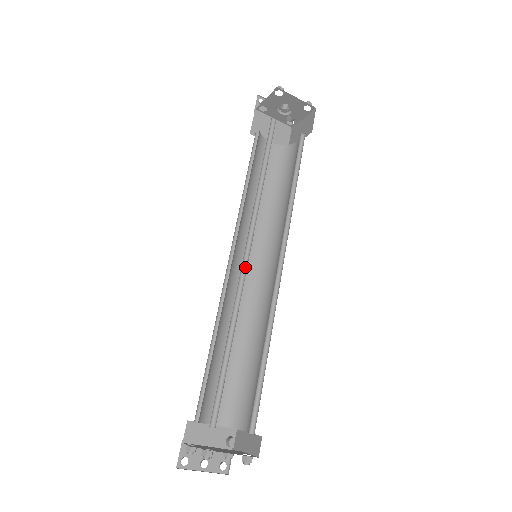
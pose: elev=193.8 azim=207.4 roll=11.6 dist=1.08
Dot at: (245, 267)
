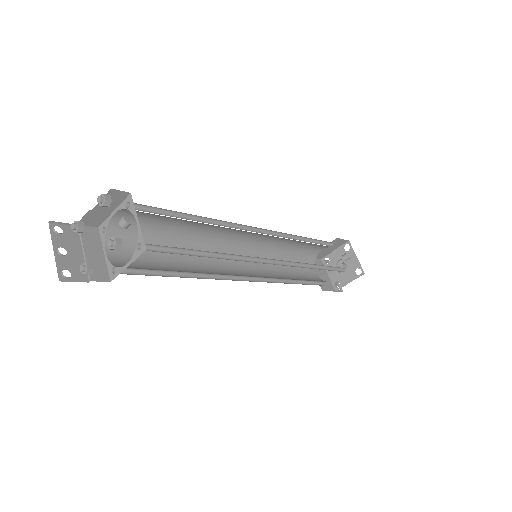
Dot at: occluded
